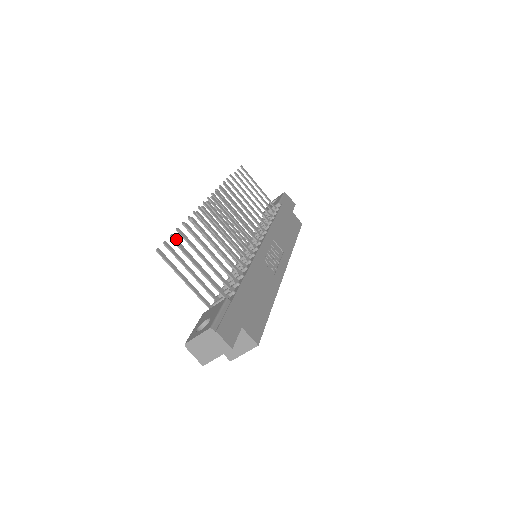
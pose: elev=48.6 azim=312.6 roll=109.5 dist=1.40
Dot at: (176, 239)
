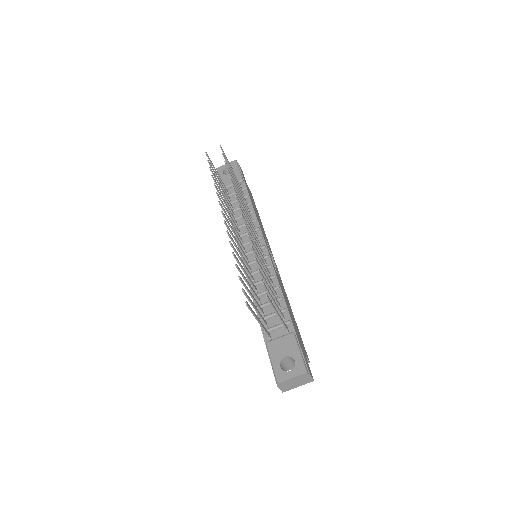
Dot at: occluded
